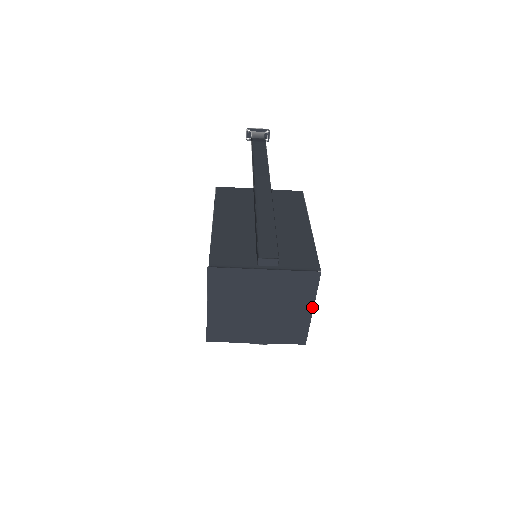
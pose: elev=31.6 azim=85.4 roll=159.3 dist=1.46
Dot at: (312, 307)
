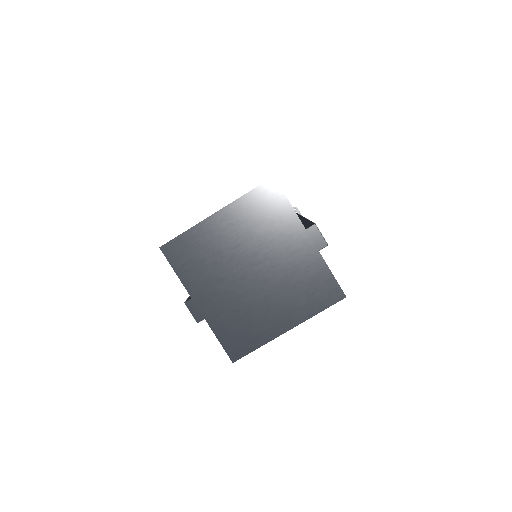
Dot at: (293, 325)
